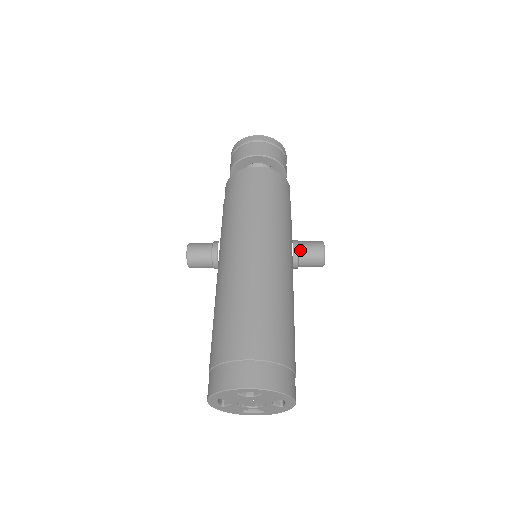
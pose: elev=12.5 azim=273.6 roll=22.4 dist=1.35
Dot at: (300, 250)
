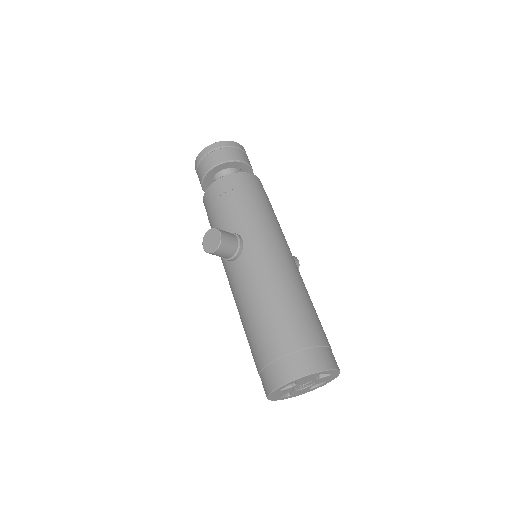
Dot at: occluded
